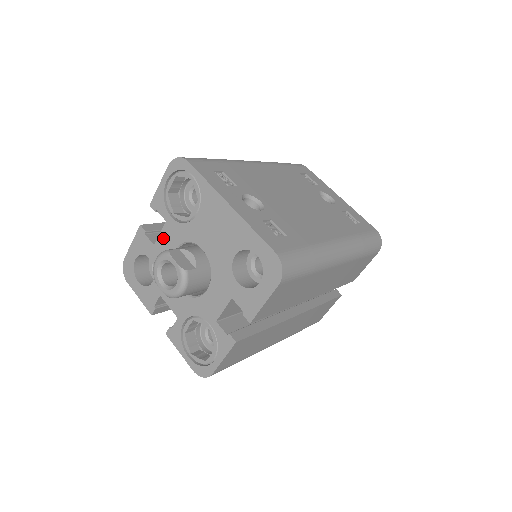
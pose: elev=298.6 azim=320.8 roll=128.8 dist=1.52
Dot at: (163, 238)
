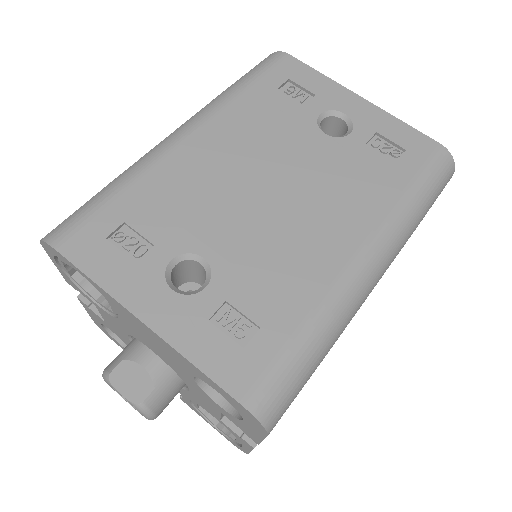
Dot at: (107, 320)
